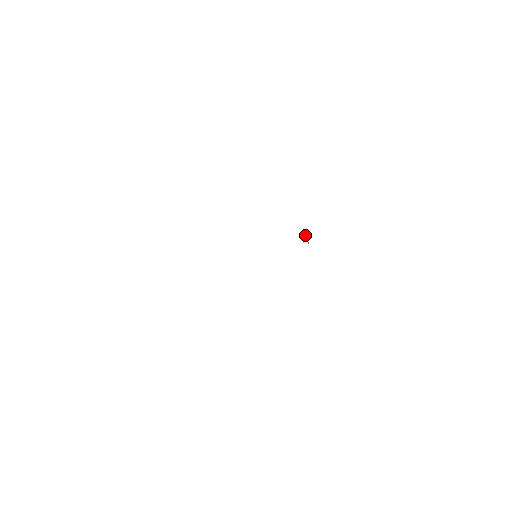
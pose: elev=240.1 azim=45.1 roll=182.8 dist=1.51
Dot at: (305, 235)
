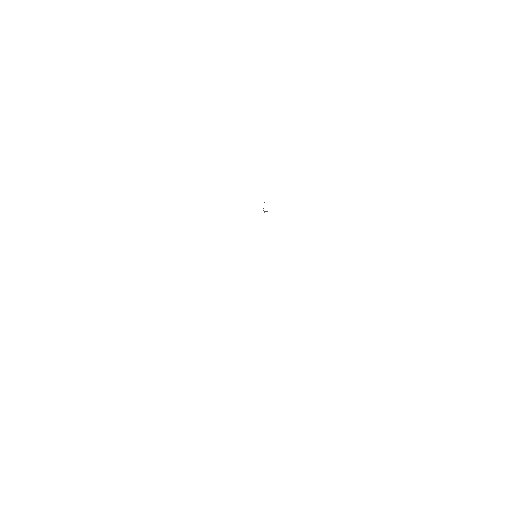
Dot at: (264, 212)
